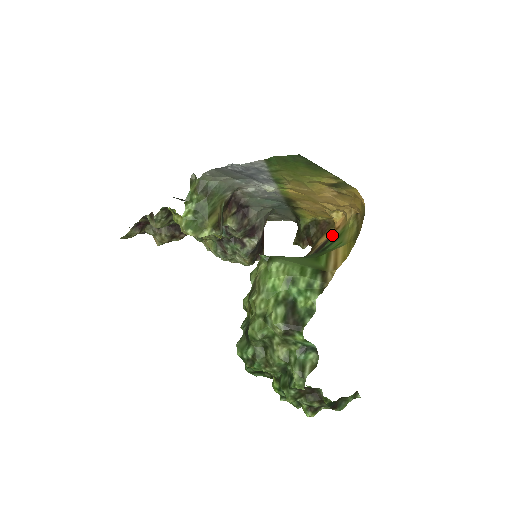
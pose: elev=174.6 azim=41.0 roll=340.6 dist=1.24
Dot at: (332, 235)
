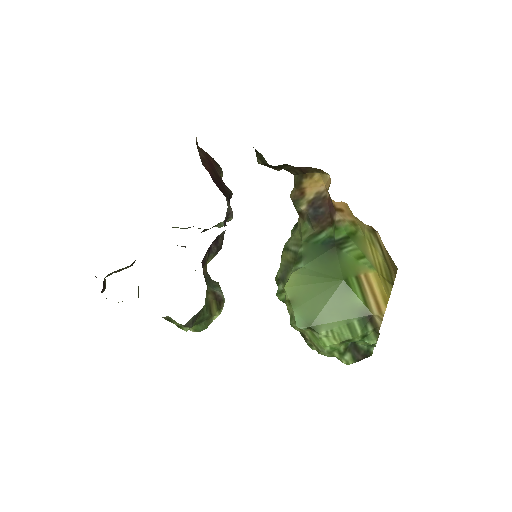
Dot at: (335, 215)
